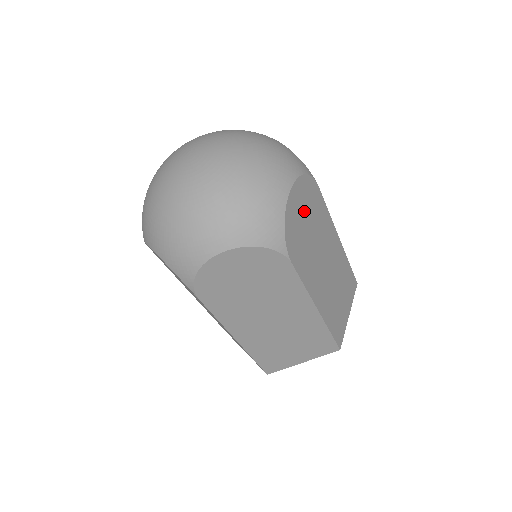
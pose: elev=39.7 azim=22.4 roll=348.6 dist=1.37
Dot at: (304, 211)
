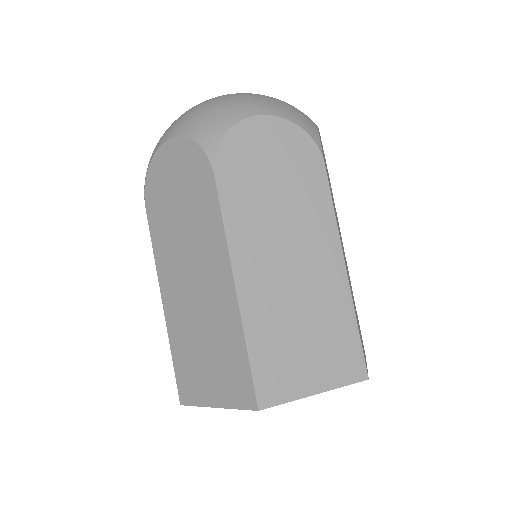
Dot at: (326, 166)
